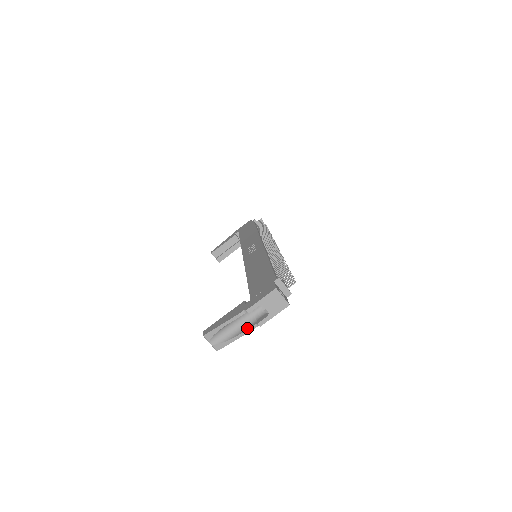
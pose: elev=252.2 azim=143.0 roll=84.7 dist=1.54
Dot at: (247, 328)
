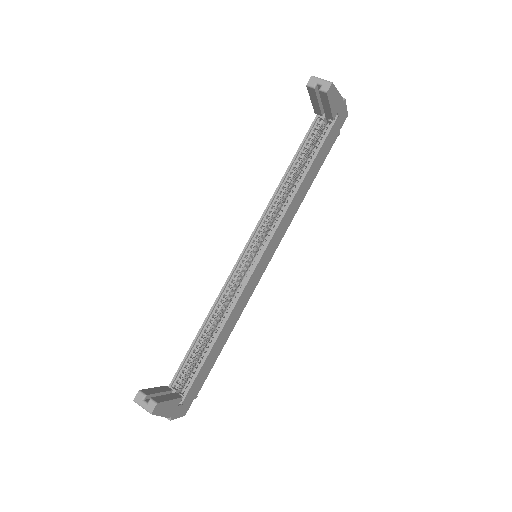
Dot at: occluded
